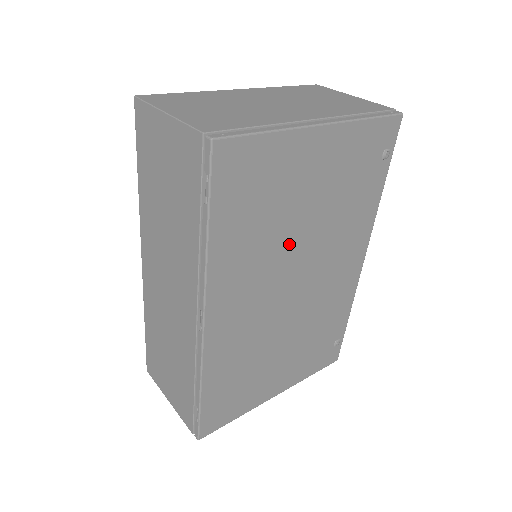
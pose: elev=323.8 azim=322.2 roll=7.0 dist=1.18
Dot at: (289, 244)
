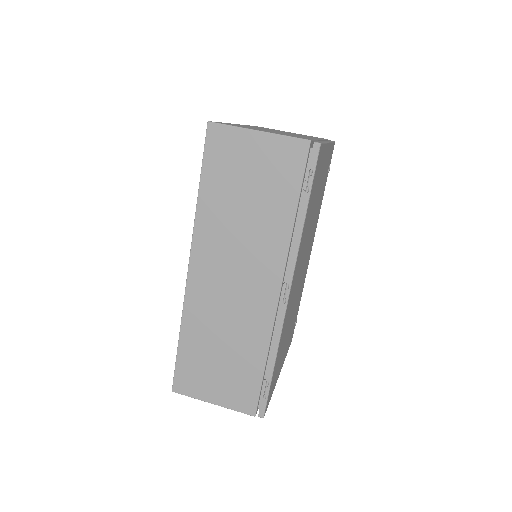
Dot at: (309, 231)
